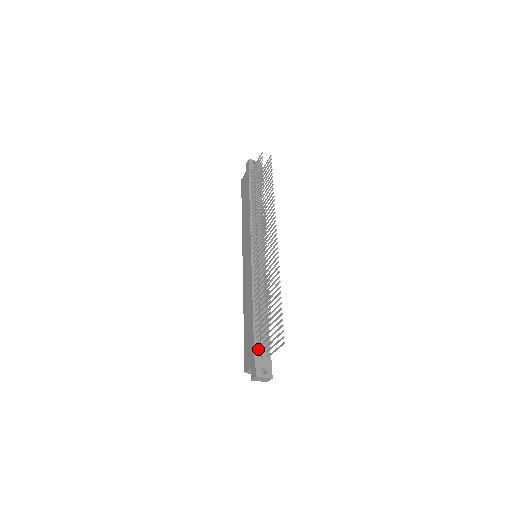
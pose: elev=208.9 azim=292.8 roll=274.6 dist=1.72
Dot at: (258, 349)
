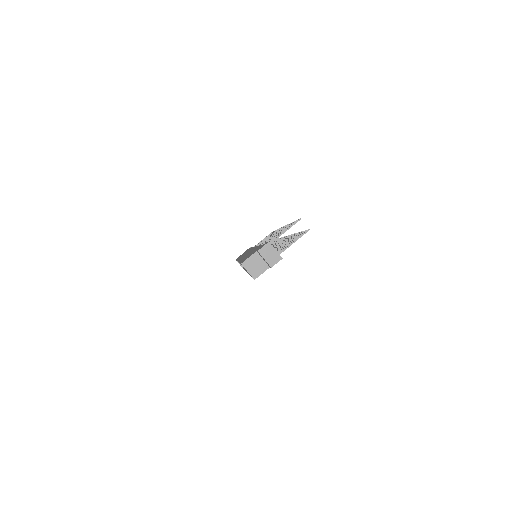
Dot at: occluded
